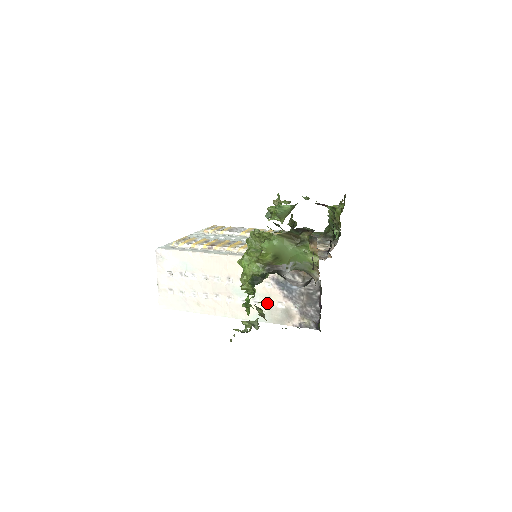
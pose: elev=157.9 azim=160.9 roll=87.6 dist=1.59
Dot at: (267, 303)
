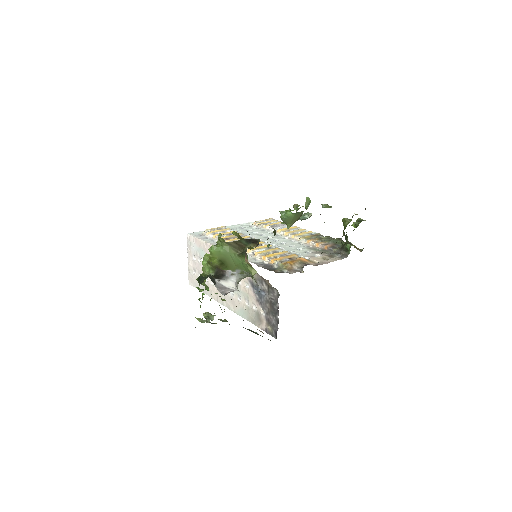
Dot at: (247, 302)
